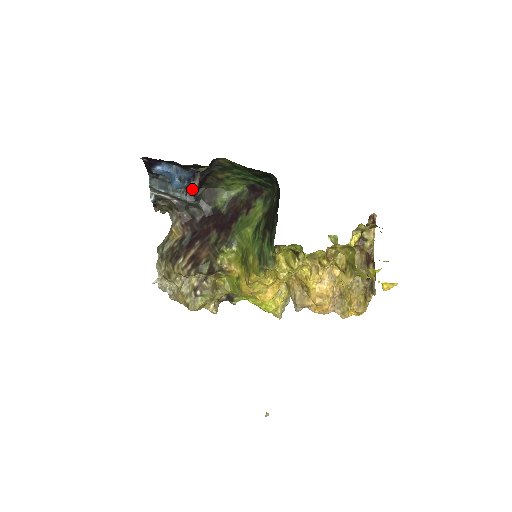
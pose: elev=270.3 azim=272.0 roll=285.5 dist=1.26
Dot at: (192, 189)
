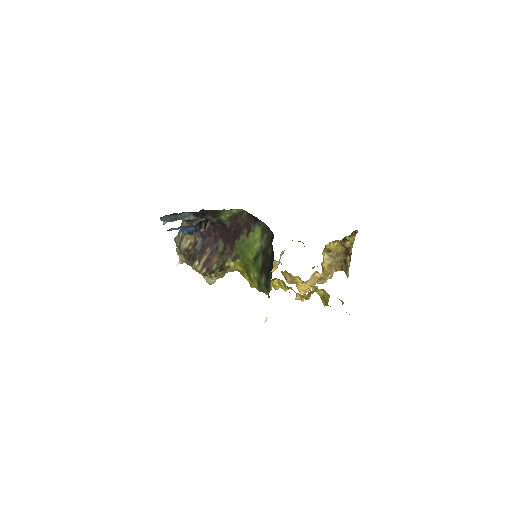
Dot at: occluded
